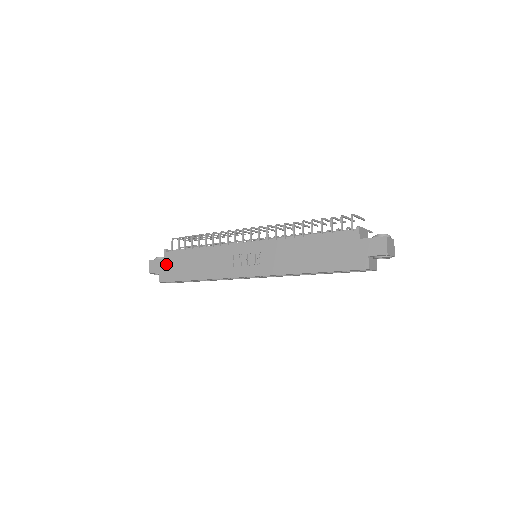
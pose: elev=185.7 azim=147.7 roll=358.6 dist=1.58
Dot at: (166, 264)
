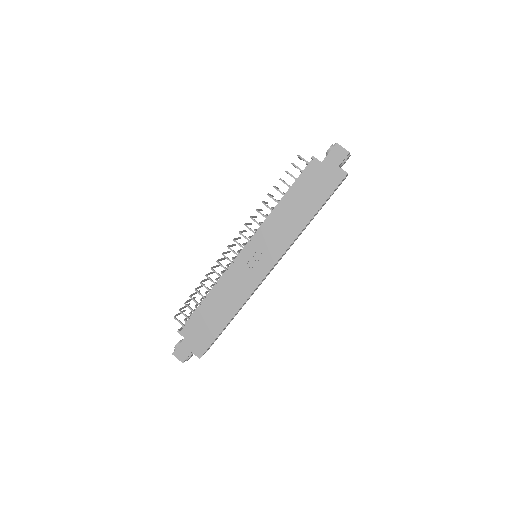
Dot at: (191, 339)
